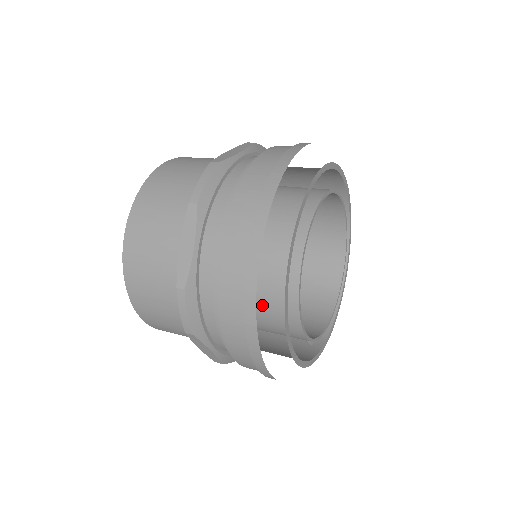
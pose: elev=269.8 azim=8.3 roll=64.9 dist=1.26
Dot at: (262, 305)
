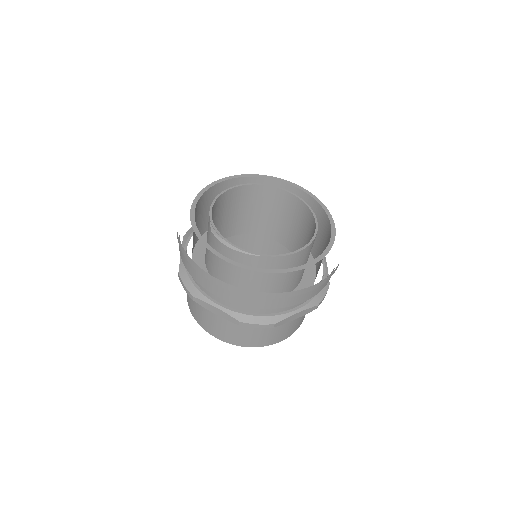
Dot at: (214, 217)
